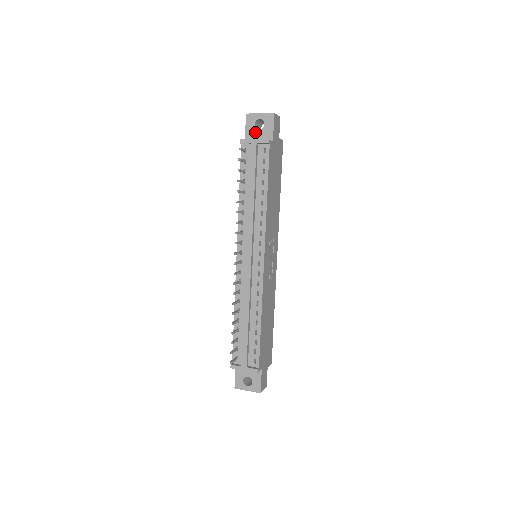
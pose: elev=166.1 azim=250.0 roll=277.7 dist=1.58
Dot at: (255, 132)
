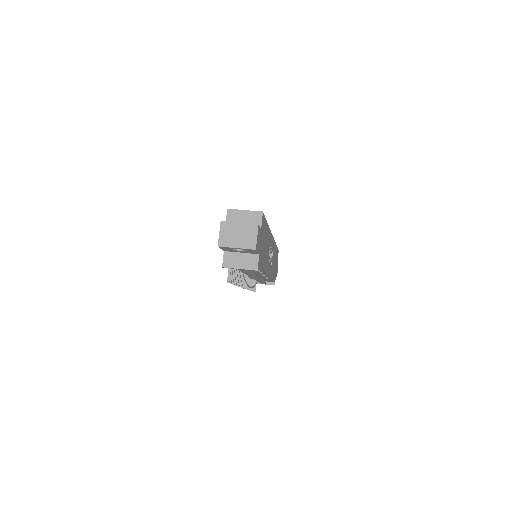
Dot at: (235, 251)
